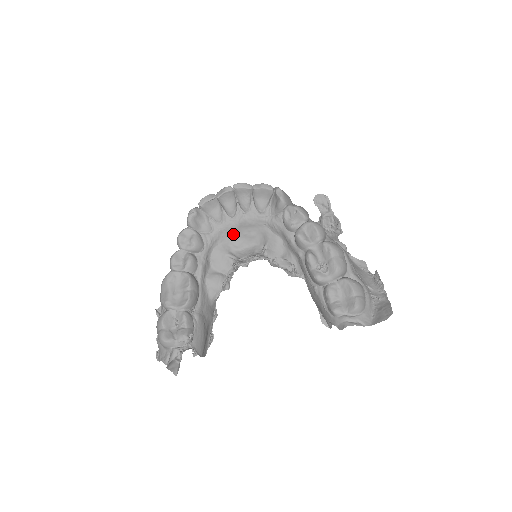
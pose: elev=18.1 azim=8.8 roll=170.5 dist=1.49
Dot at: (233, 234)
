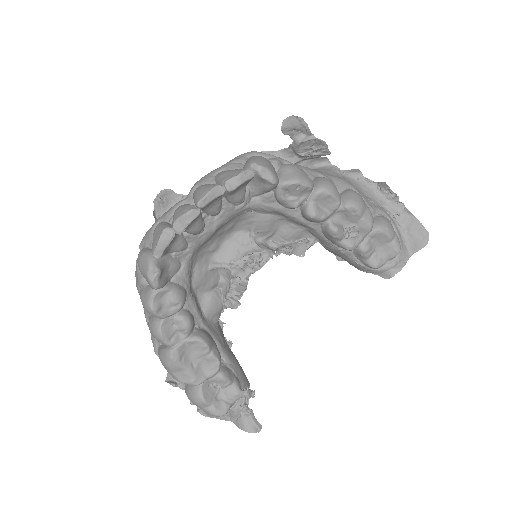
Dot at: (205, 244)
